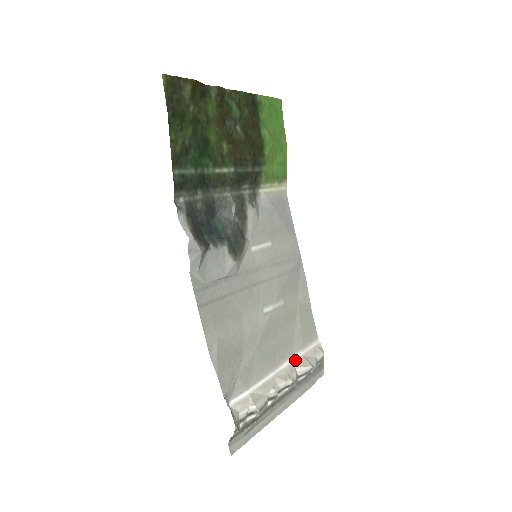
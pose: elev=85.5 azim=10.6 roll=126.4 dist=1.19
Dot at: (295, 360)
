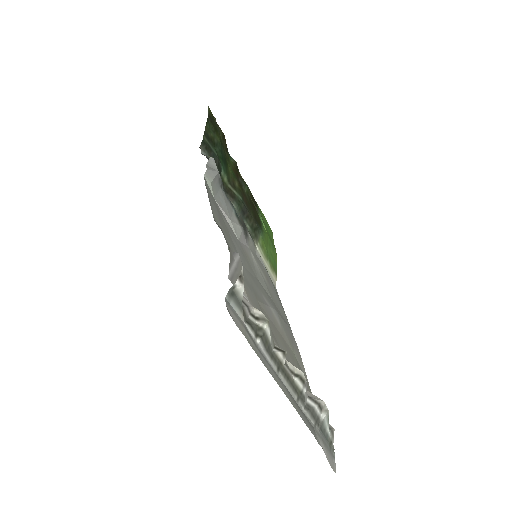
Dot at: occluded
